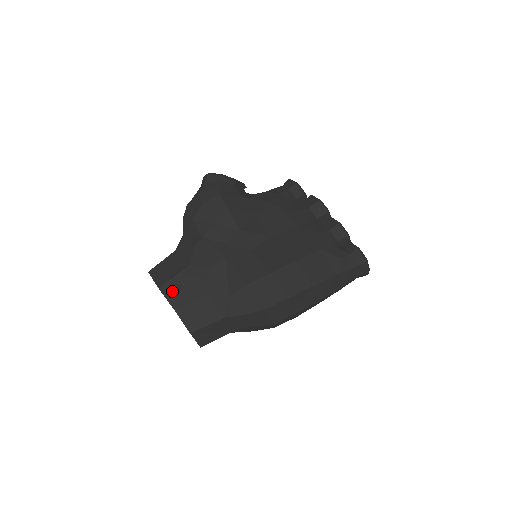
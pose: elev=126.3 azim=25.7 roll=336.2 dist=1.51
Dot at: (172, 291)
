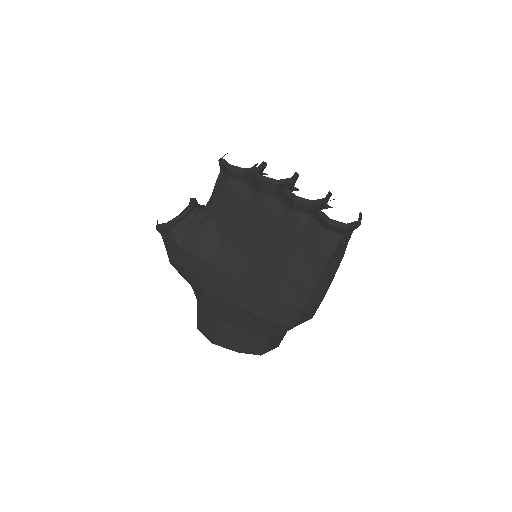
Dot at: (222, 341)
